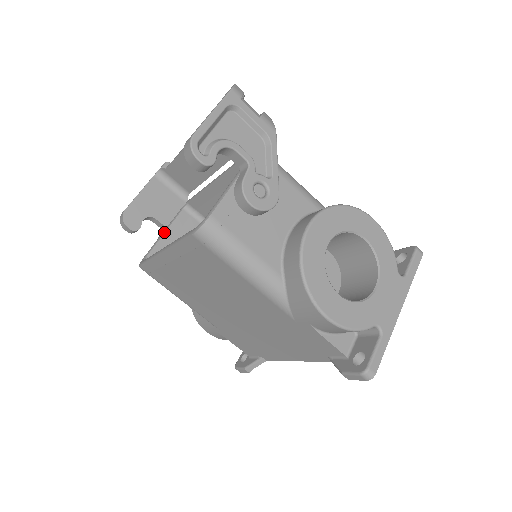
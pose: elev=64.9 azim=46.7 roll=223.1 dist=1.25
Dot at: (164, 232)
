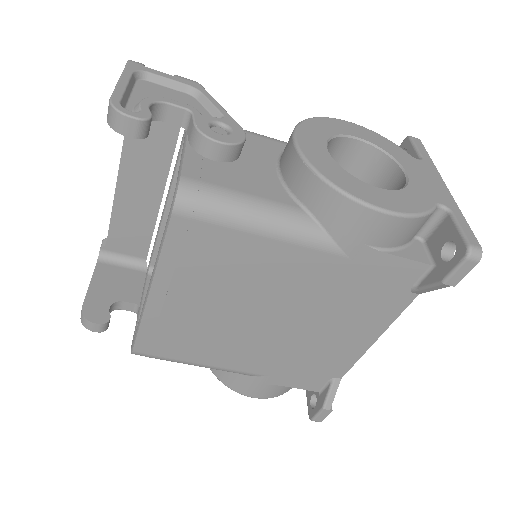
Dot at: (140, 306)
